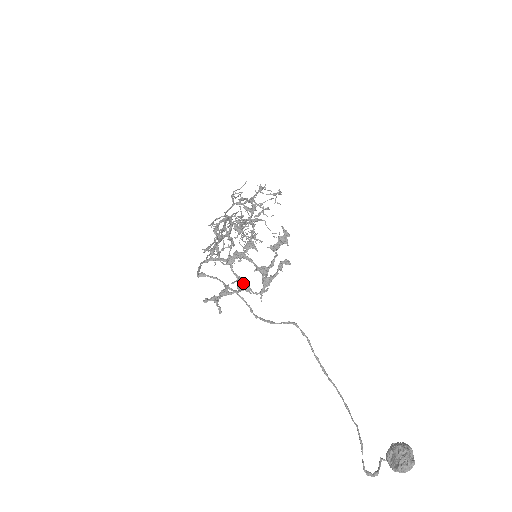
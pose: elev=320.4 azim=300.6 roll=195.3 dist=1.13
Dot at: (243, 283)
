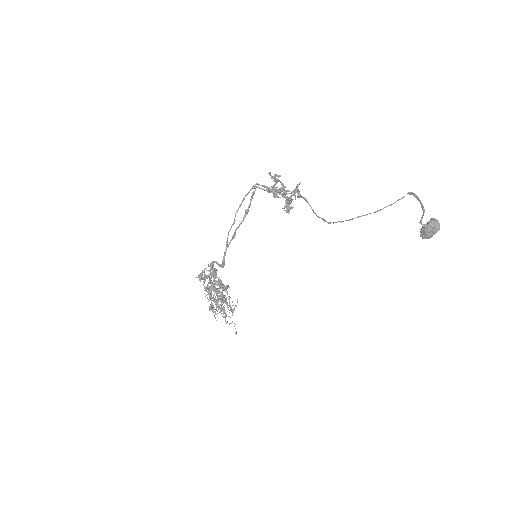
Dot at: (282, 190)
